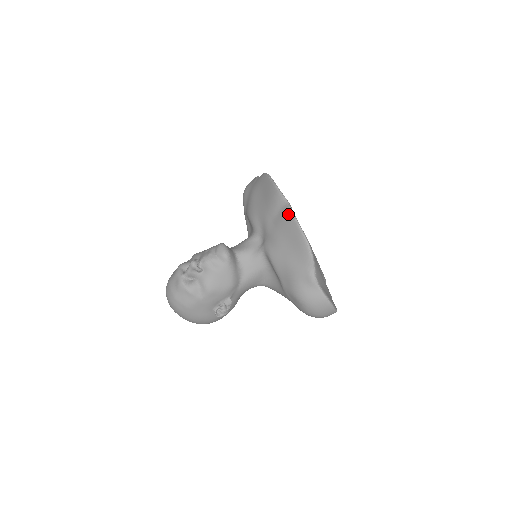
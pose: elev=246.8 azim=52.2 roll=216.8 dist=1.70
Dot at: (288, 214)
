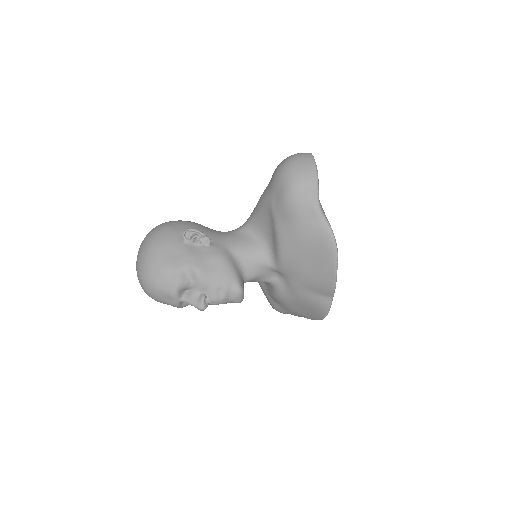
Dot at: (325, 308)
